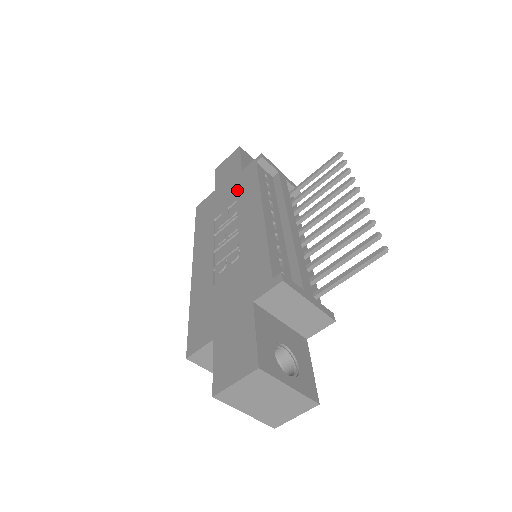
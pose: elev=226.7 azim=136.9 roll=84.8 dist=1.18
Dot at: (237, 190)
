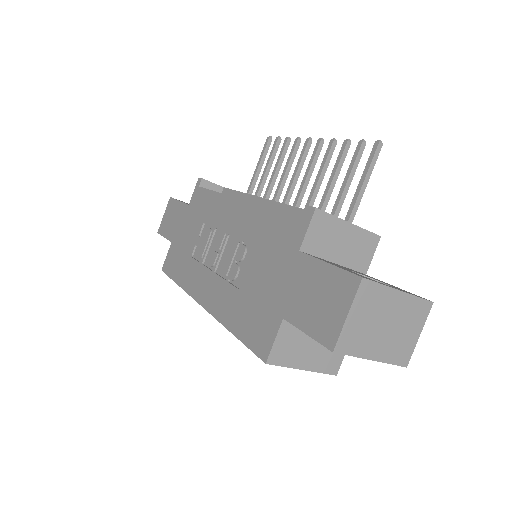
Dot at: (197, 218)
